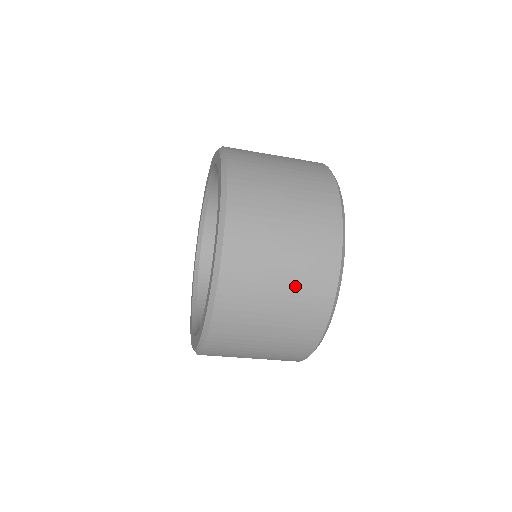
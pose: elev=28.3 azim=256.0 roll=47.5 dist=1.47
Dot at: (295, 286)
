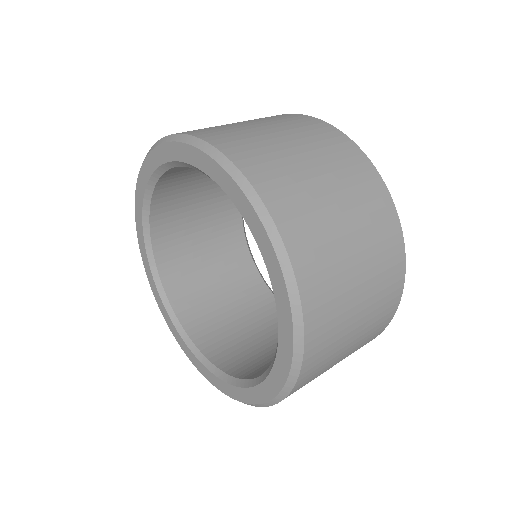
Dot at: (364, 334)
